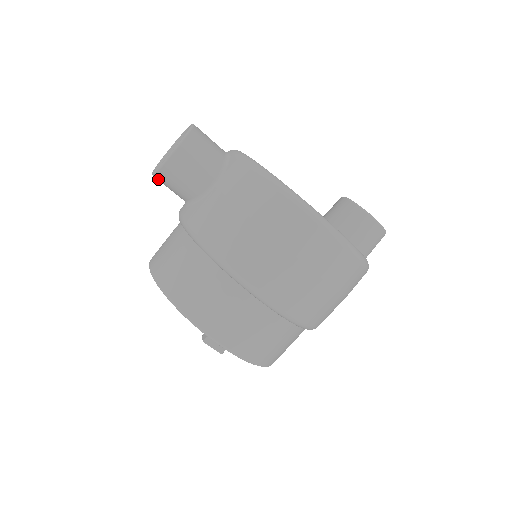
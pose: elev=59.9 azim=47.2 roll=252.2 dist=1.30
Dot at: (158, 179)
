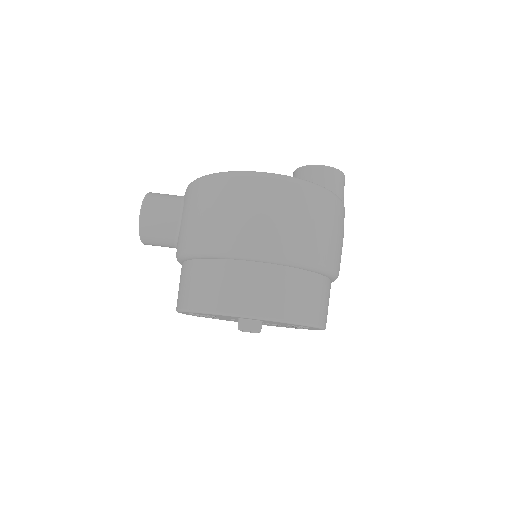
Dot at: (146, 242)
